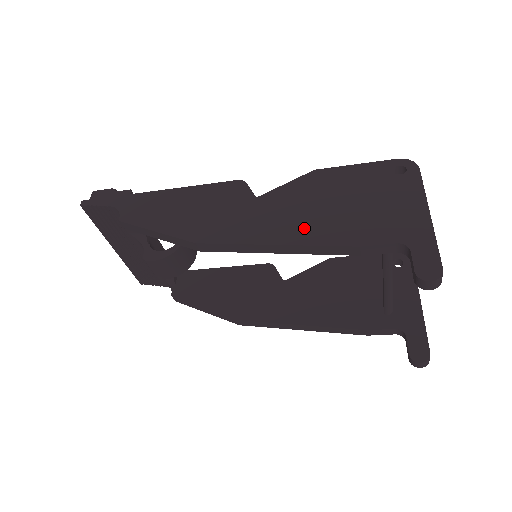
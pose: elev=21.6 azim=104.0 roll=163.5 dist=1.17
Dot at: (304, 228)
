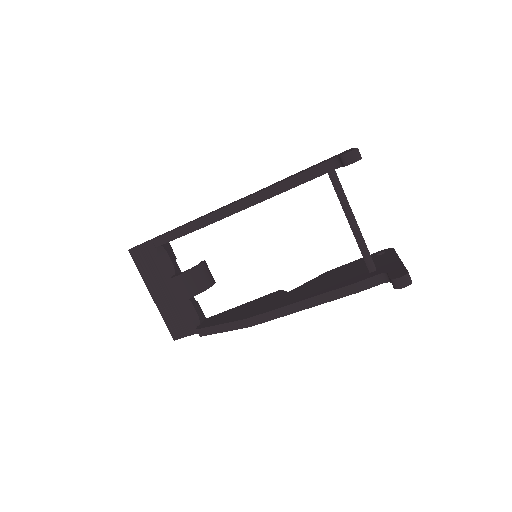
Dot at: occluded
